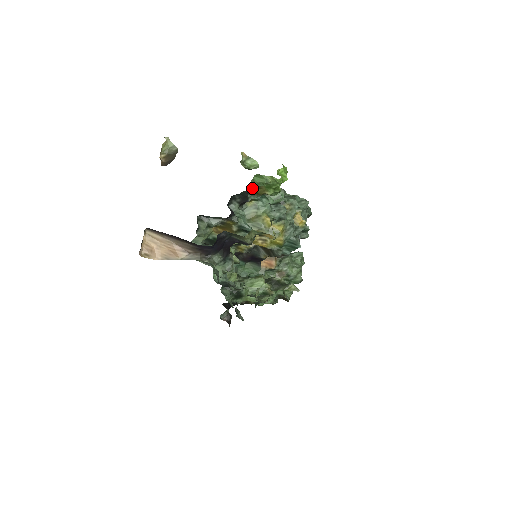
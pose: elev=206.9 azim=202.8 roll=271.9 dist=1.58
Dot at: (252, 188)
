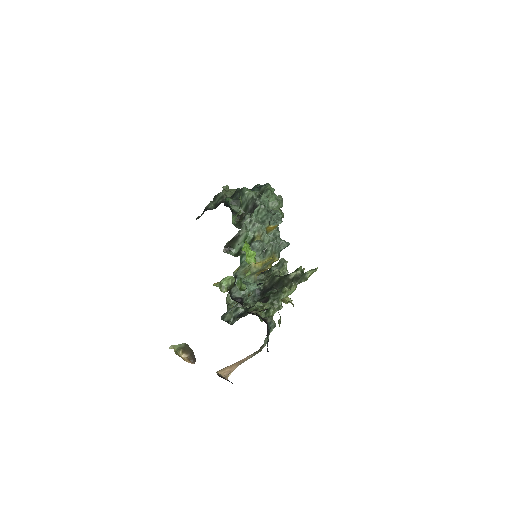
Dot at: (241, 286)
